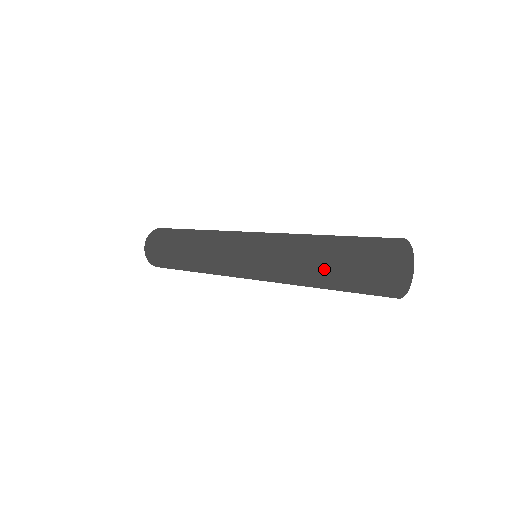
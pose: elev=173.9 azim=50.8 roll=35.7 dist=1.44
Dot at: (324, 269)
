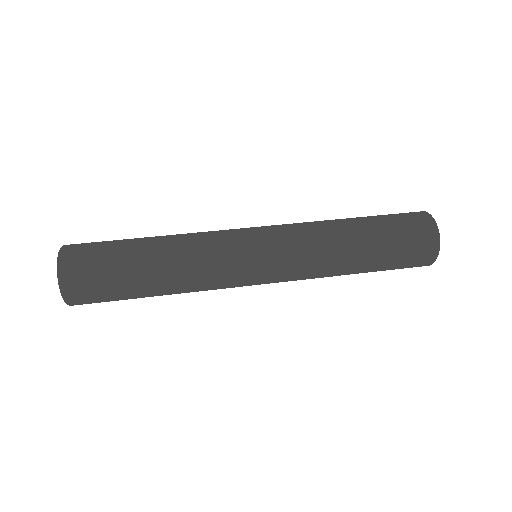
Dot at: (370, 270)
